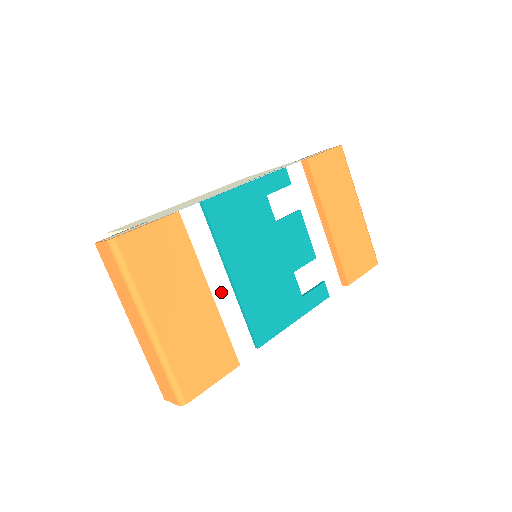
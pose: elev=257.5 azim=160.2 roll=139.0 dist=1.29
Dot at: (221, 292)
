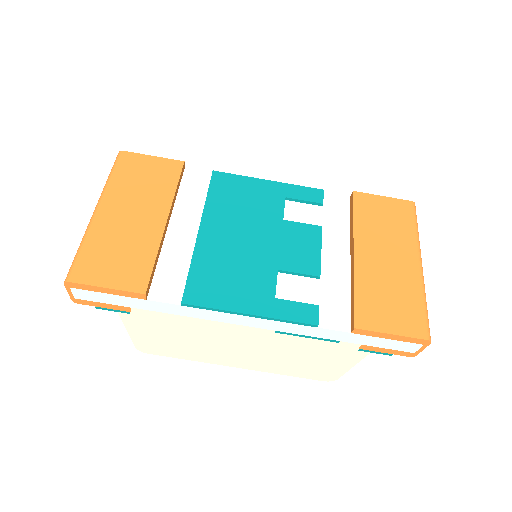
Dot at: (182, 237)
